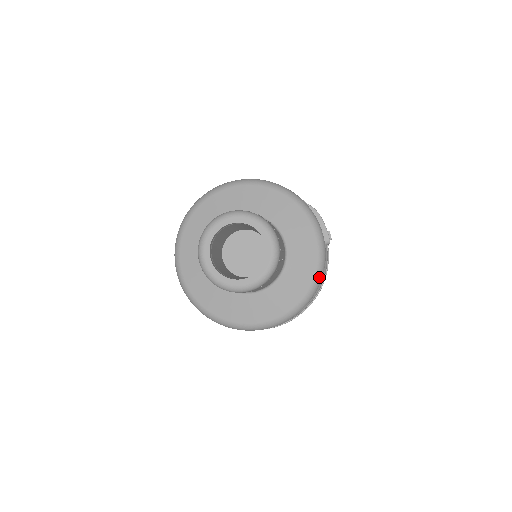
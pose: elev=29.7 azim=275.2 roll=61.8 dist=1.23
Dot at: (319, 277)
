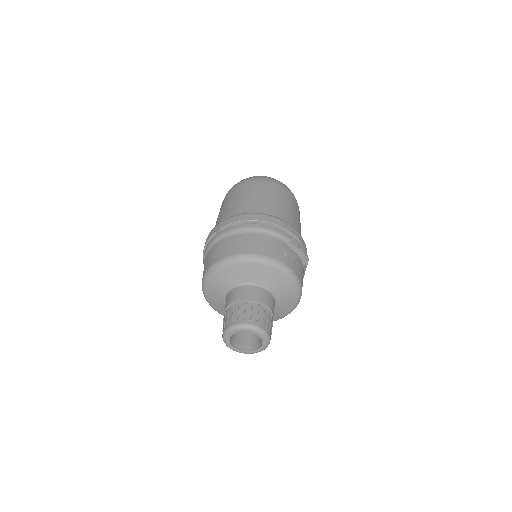
Dot at: (297, 304)
